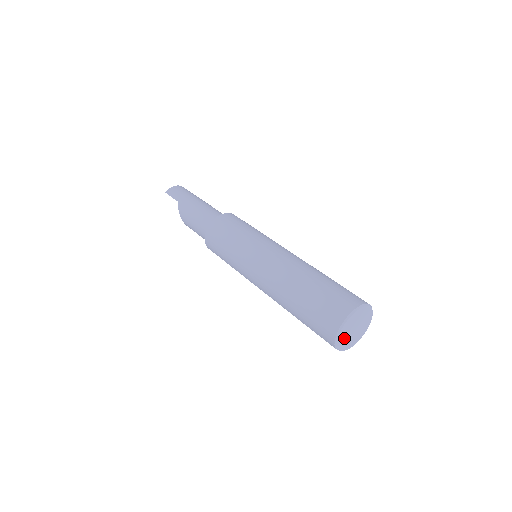
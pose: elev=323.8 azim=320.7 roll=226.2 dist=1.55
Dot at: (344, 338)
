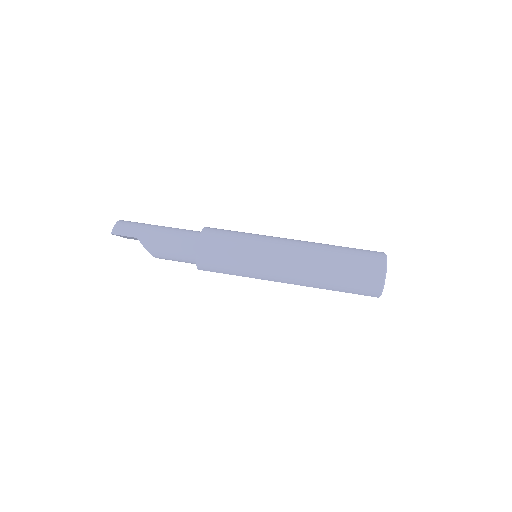
Dot at: occluded
